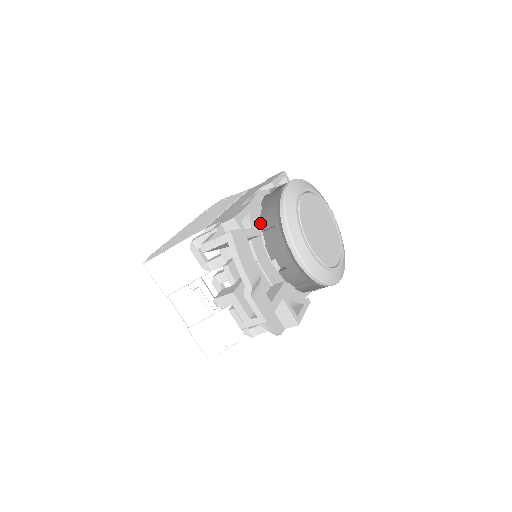
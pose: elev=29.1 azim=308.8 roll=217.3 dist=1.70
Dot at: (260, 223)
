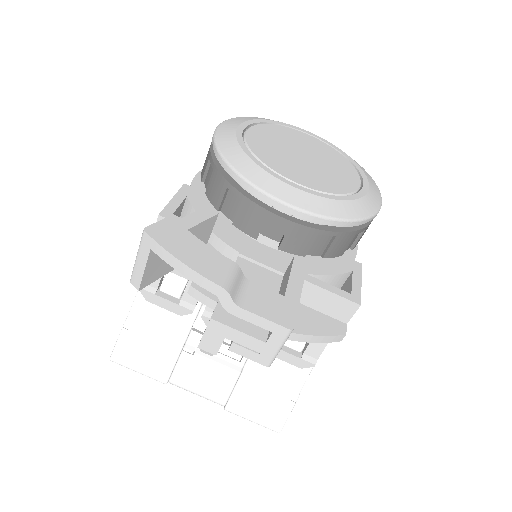
Dot at: (210, 202)
